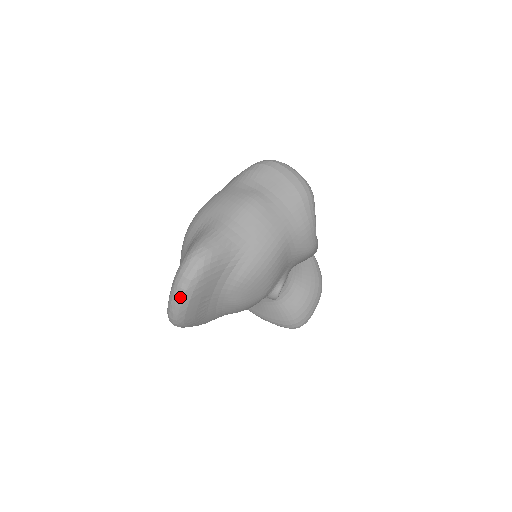
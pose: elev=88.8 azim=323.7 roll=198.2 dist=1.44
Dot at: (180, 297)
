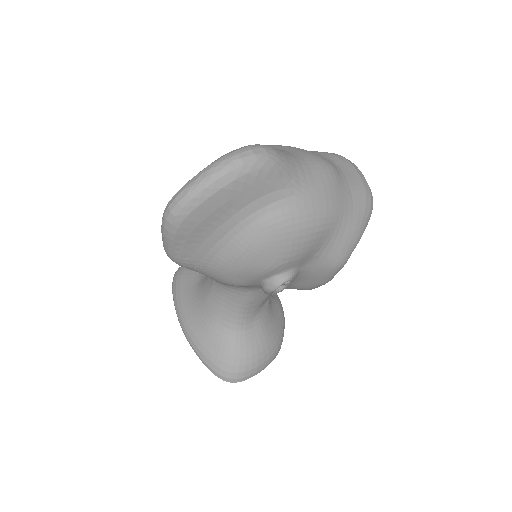
Dot at: (216, 175)
